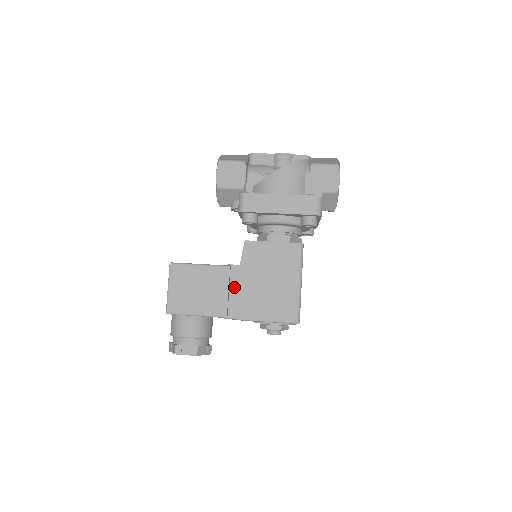
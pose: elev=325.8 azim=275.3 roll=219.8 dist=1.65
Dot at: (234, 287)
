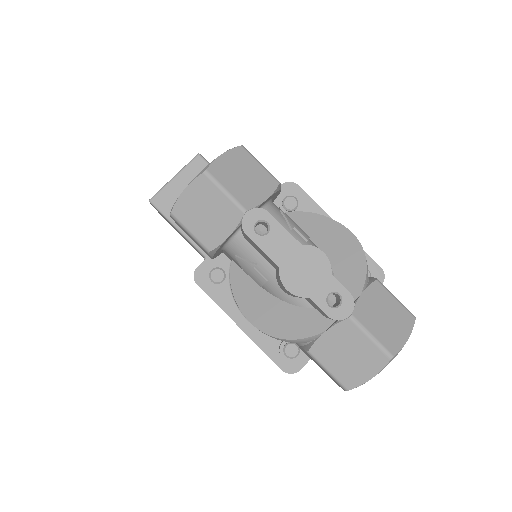
Dot at: occluded
